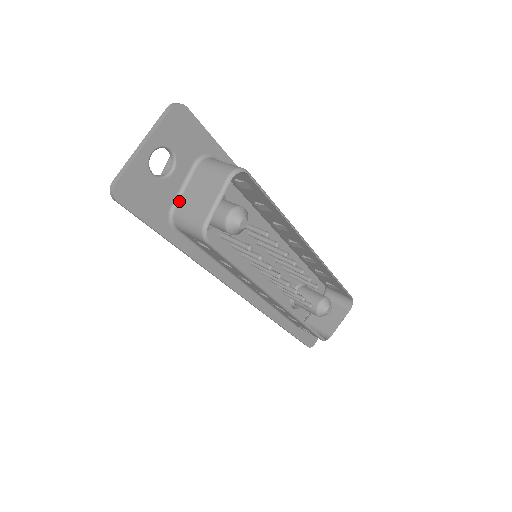
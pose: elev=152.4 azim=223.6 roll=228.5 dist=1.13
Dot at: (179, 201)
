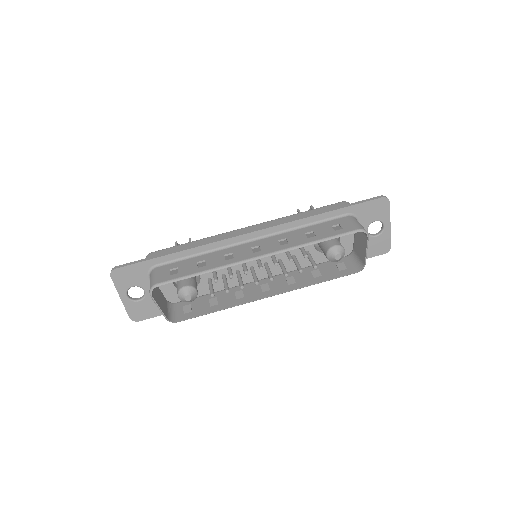
Dot at: occluded
